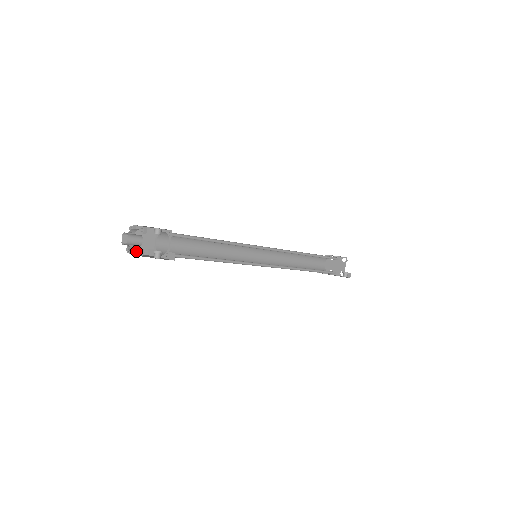
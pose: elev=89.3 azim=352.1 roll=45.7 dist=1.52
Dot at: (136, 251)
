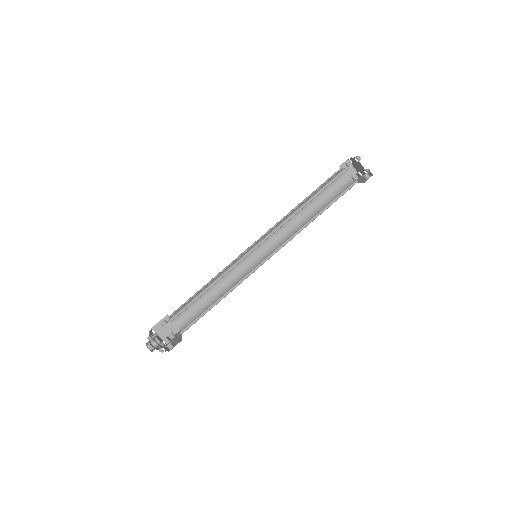
Dot at: (160, 351)
